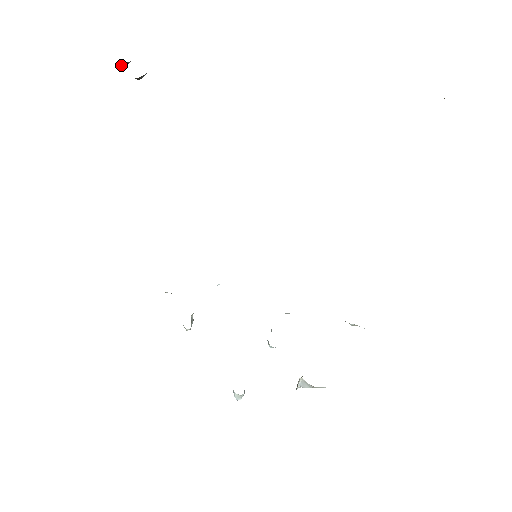
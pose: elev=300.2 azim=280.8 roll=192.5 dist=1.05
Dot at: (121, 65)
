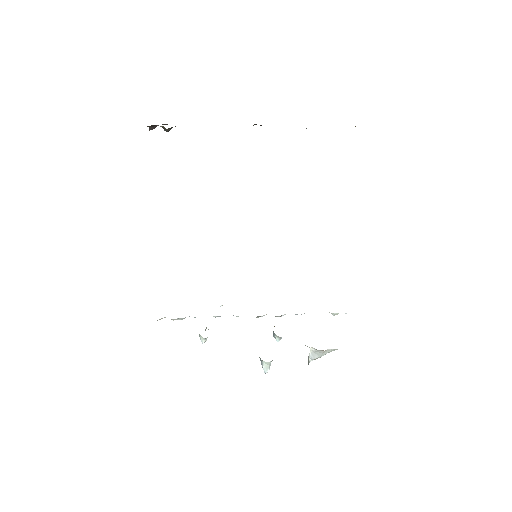
Dot at: (152, 127)
